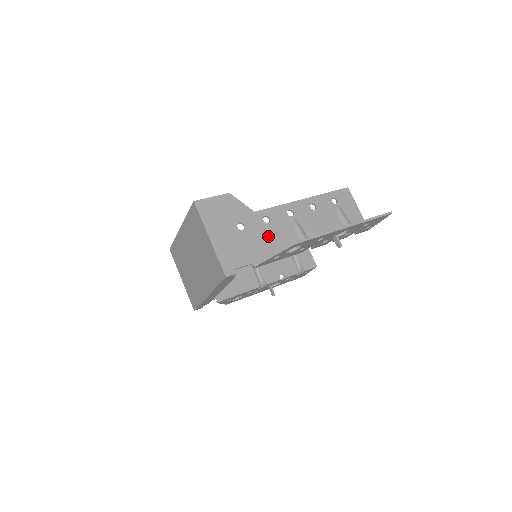
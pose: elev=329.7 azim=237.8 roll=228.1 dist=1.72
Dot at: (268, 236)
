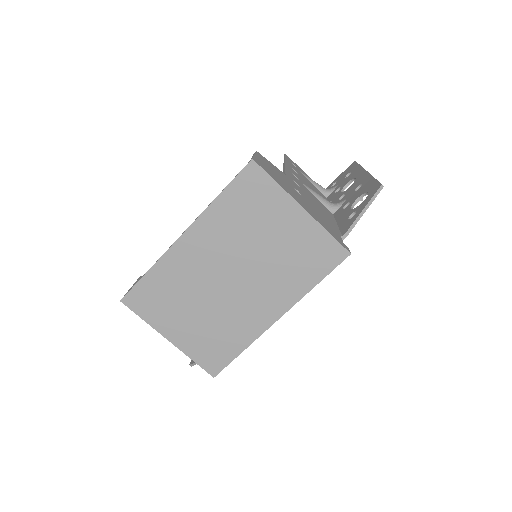
Dot at: (314, 202)
